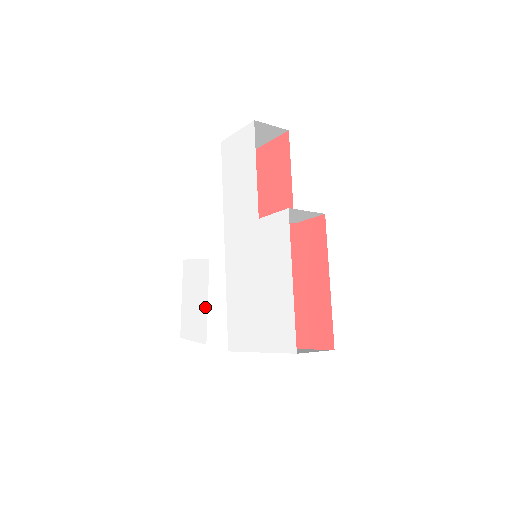
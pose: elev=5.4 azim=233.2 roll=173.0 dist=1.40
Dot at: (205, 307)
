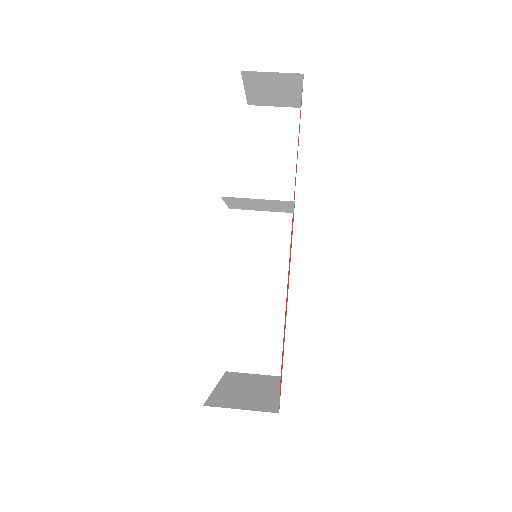
Dot at: occluded
